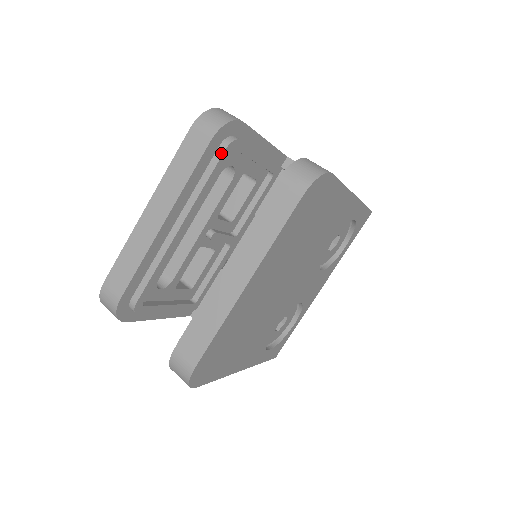
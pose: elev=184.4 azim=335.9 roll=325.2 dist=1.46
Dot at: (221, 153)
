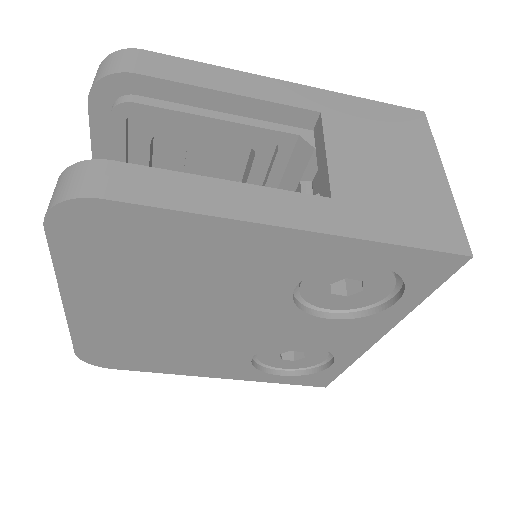
Dot at: (110, 121)
